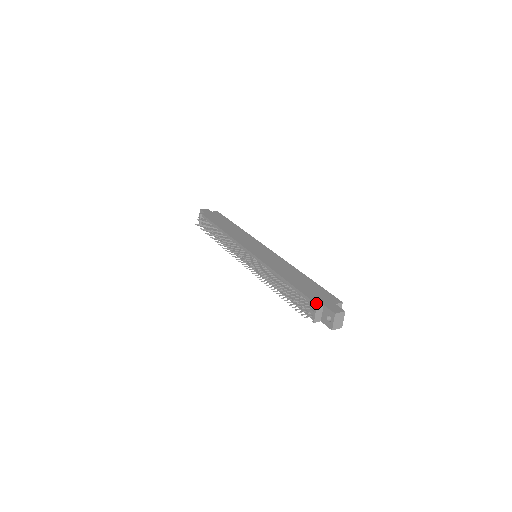
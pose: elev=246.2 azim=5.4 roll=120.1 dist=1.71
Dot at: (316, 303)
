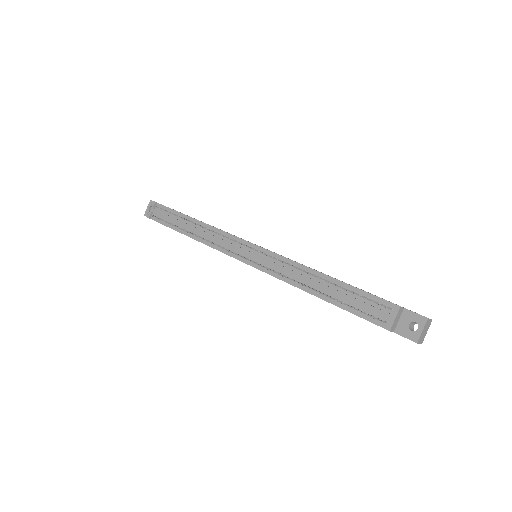
Dot at: occluded
